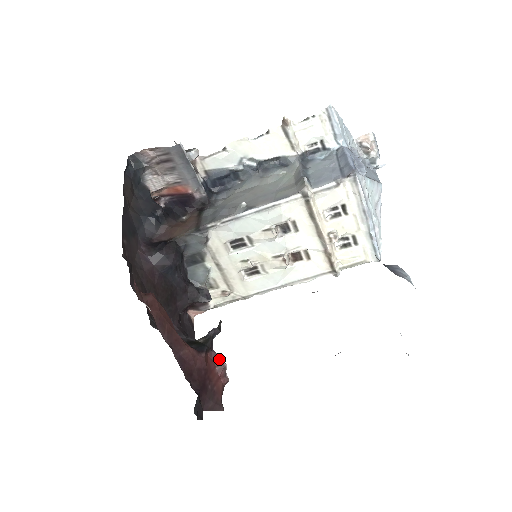
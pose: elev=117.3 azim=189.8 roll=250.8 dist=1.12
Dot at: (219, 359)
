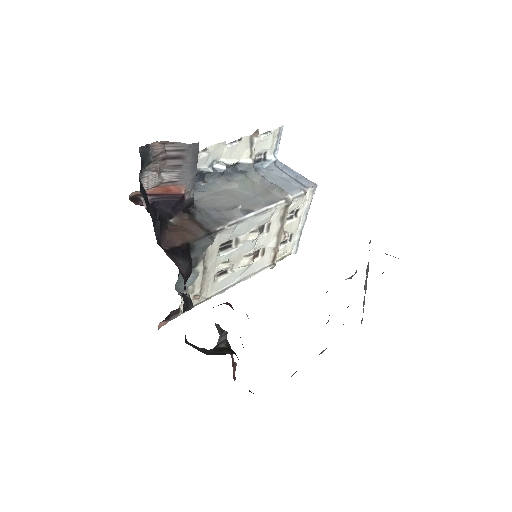
Dot at: (233, 360)
